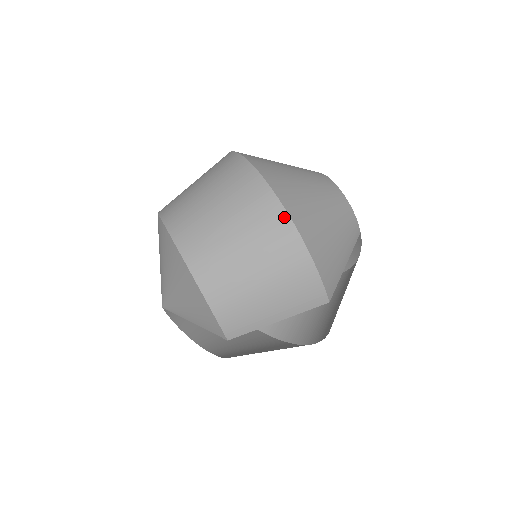
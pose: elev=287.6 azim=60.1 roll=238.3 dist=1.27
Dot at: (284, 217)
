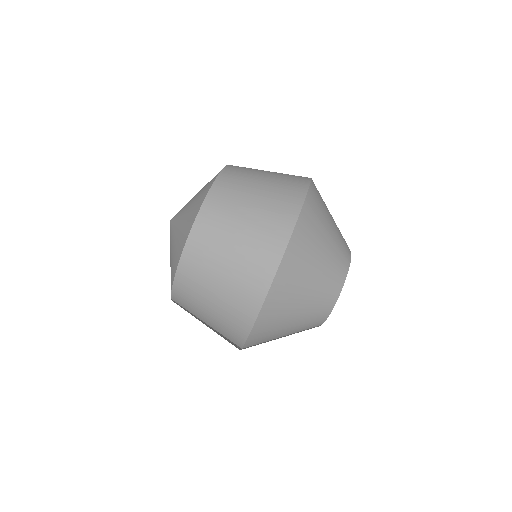
Dot at: (260, 299)
